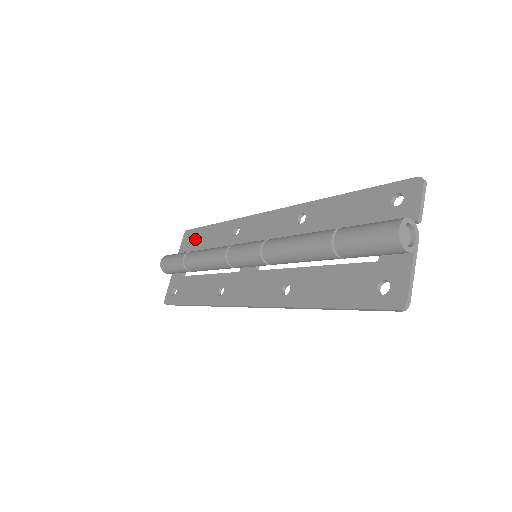
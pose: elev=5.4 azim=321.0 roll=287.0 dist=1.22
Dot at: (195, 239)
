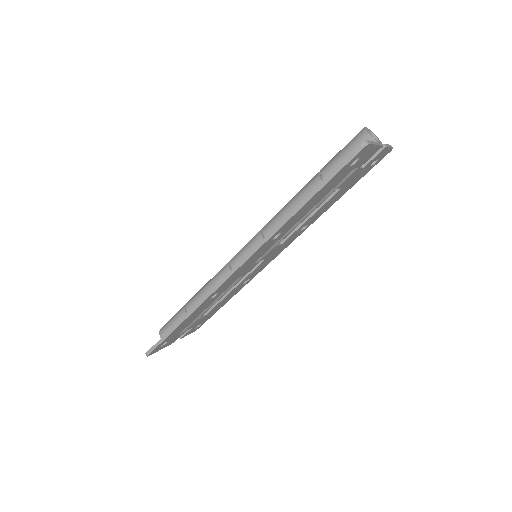
Dot at: occluded
